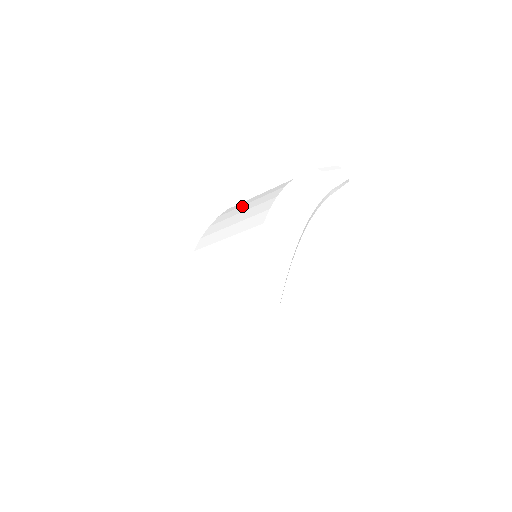
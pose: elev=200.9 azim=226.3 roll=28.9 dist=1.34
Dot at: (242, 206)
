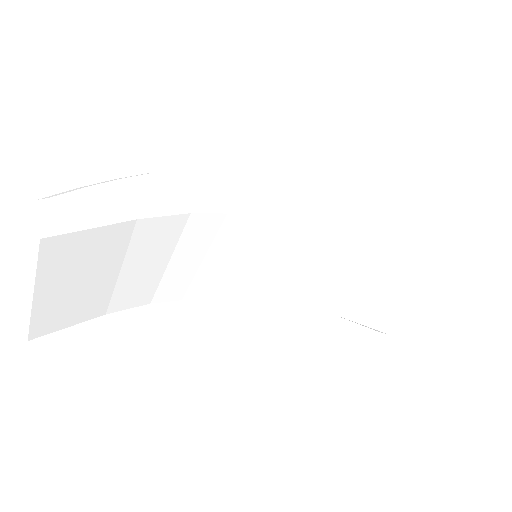
Dot at: occluded
